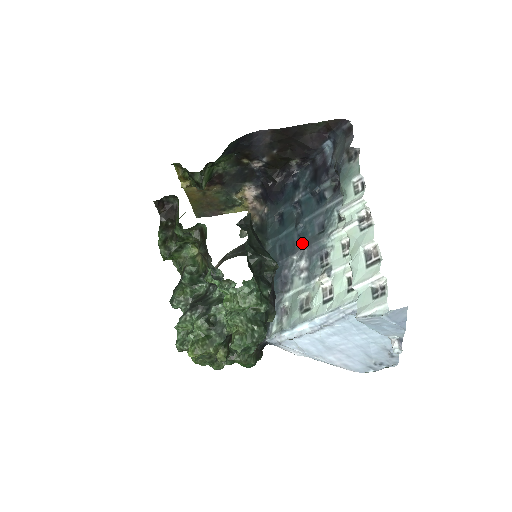
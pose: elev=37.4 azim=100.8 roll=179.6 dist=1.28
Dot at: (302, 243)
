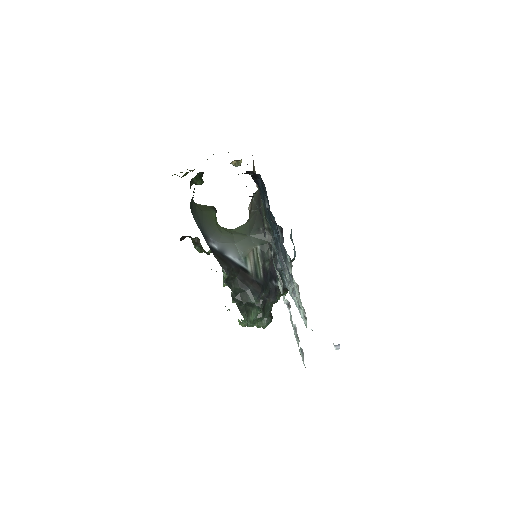
Dot at: occluded
